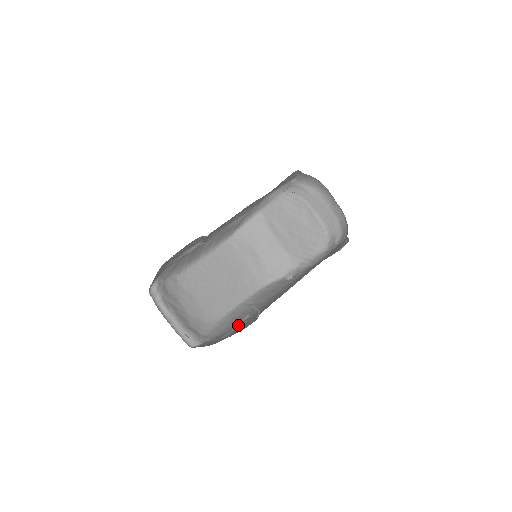
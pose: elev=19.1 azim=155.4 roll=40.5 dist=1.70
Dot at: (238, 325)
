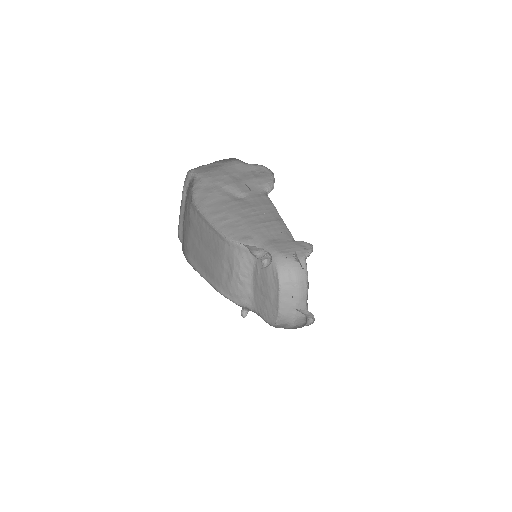
Dot at: occluded
